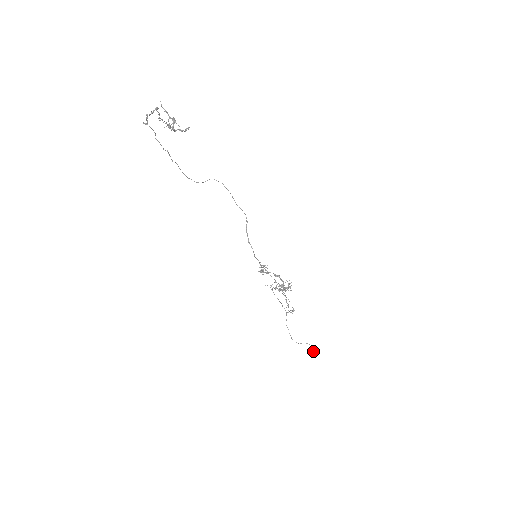
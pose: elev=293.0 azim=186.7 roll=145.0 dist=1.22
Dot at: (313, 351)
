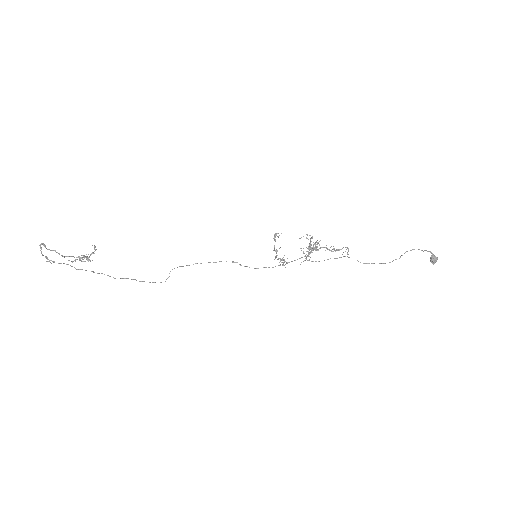
Dot at: (434, 256)
